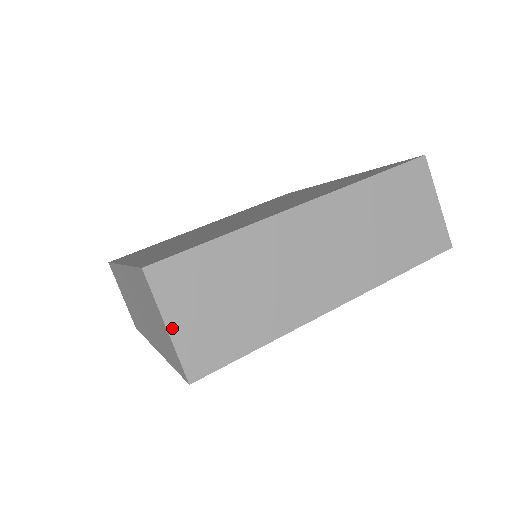
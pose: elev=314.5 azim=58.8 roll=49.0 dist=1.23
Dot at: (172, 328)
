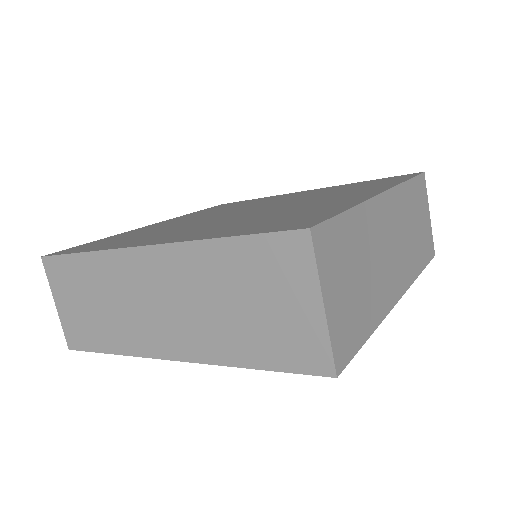
Dot at: (327, 307)
